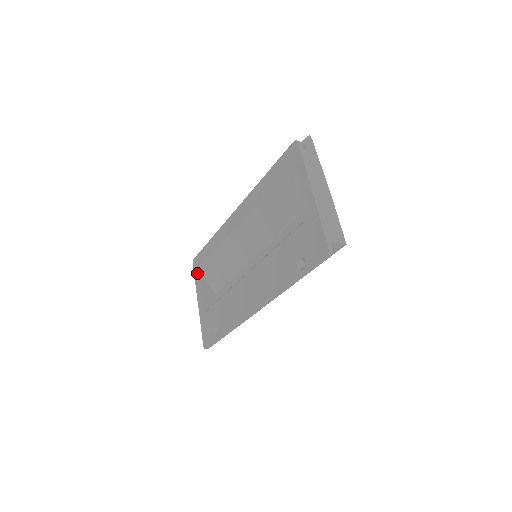
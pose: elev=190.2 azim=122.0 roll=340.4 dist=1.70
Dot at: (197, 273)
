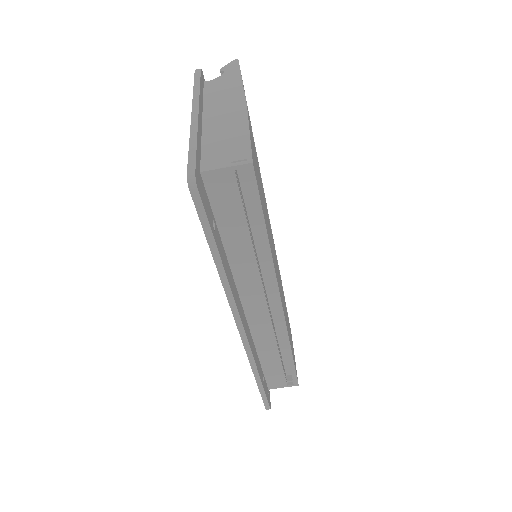
Dot at: occluded
